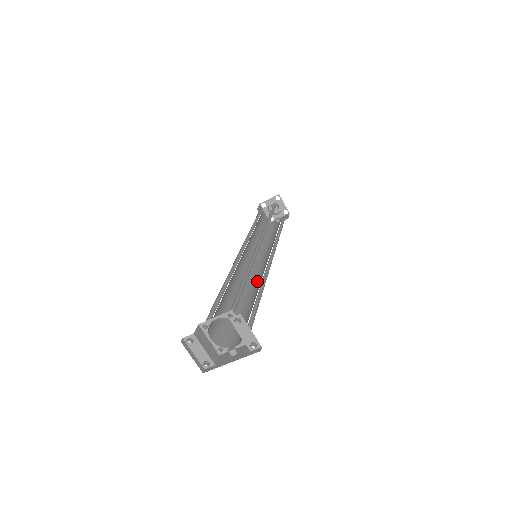
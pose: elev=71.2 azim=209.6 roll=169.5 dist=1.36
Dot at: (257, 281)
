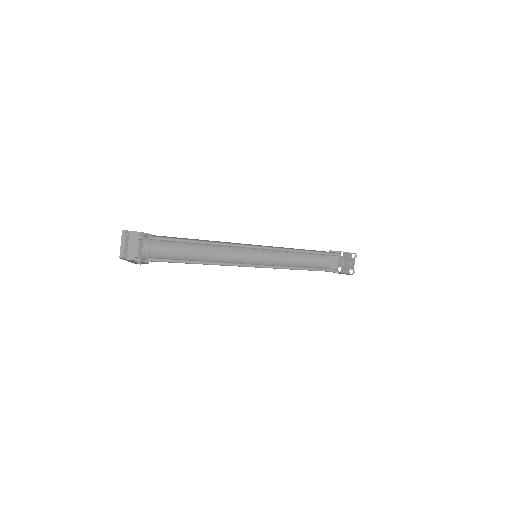
Dot at: occluded
